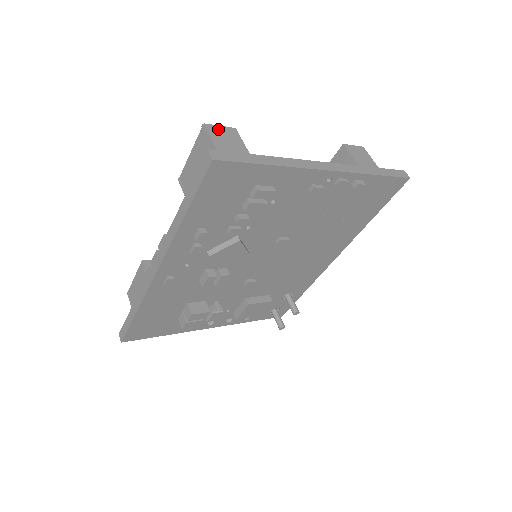
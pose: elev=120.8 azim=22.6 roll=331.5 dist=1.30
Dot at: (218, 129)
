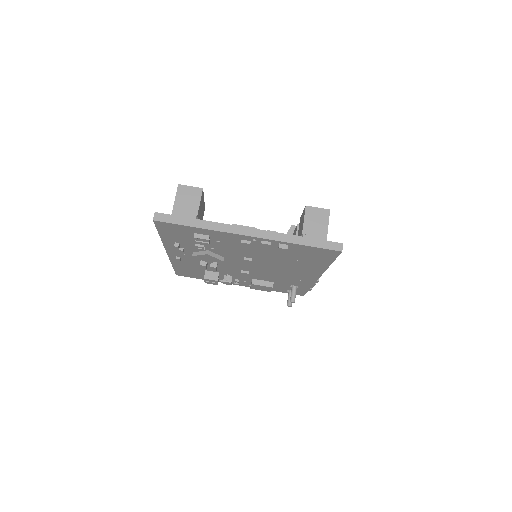
Dot at: (187, 189)
